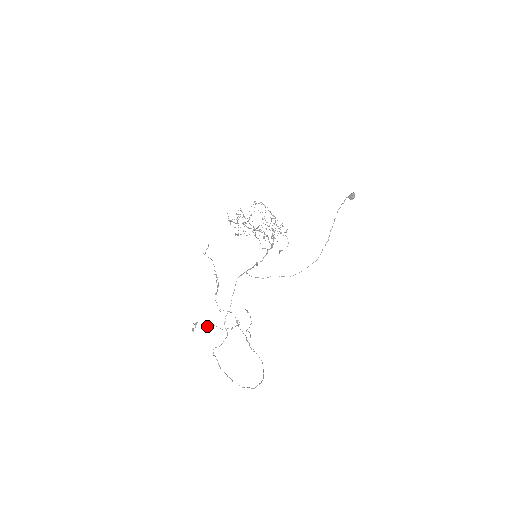
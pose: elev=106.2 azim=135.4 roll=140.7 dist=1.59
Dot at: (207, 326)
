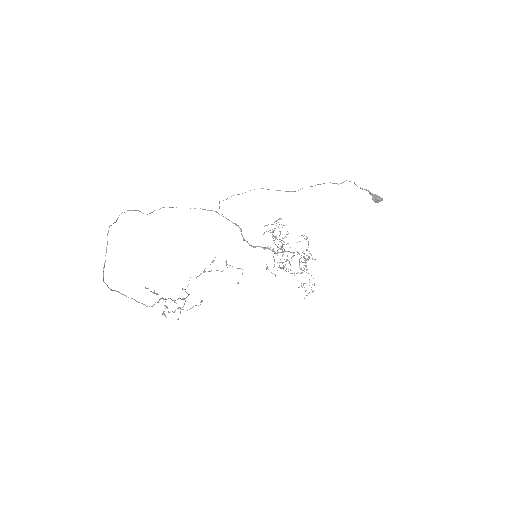
Dot at: (164, 314)
